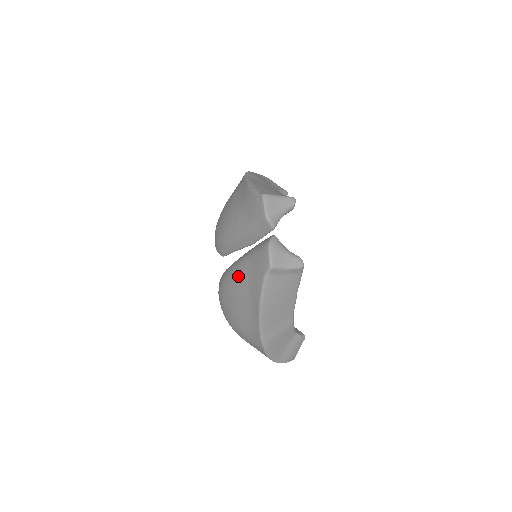
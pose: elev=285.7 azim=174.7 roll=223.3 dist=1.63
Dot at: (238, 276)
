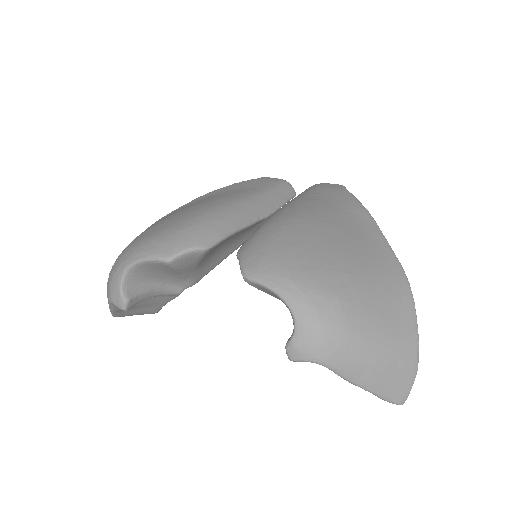
Dot at: (306, 205)
